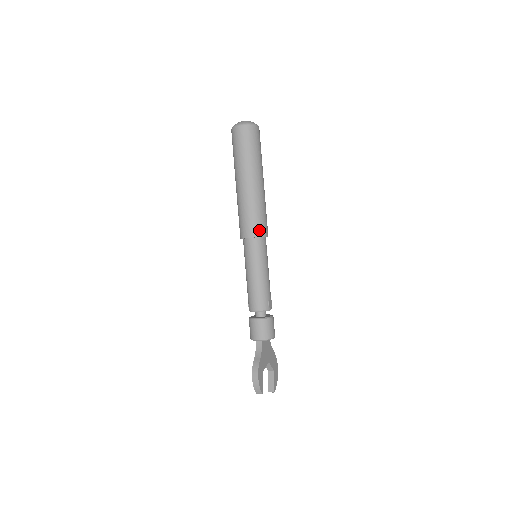
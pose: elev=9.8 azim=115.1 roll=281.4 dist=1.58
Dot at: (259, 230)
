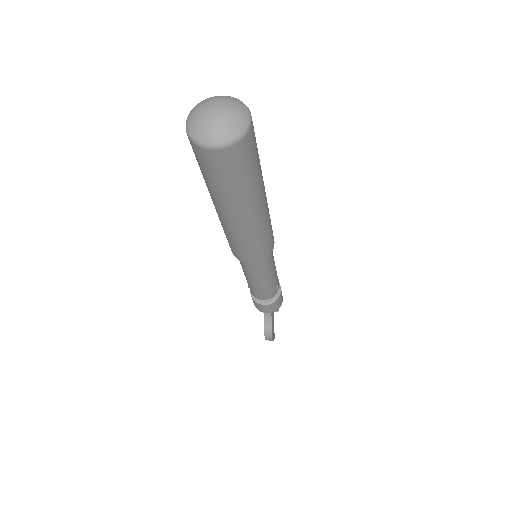
Dot at: (265, 253)
